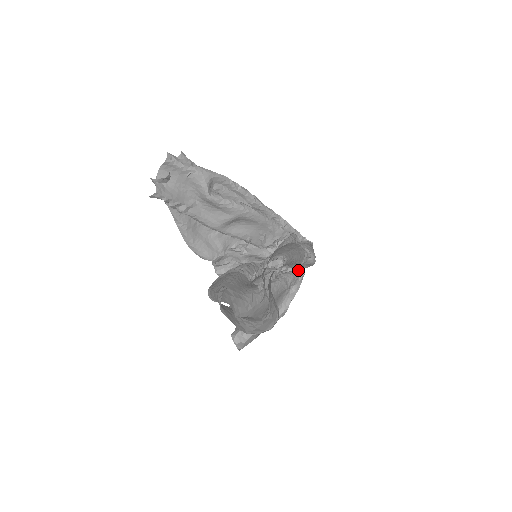
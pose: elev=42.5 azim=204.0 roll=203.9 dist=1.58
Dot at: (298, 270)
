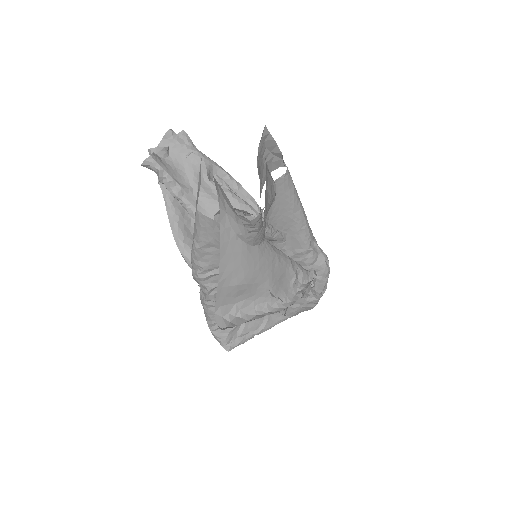
Dot at: (307, 270)
